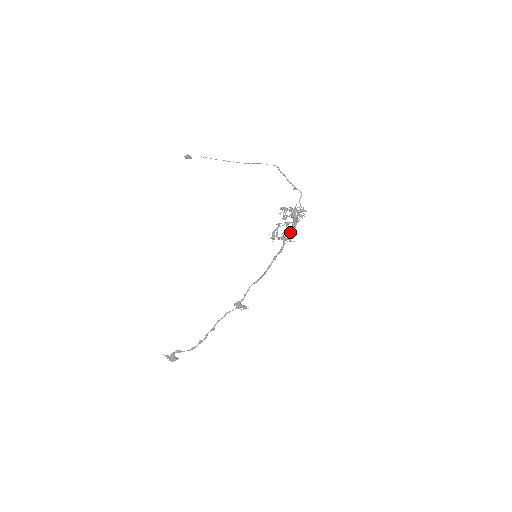
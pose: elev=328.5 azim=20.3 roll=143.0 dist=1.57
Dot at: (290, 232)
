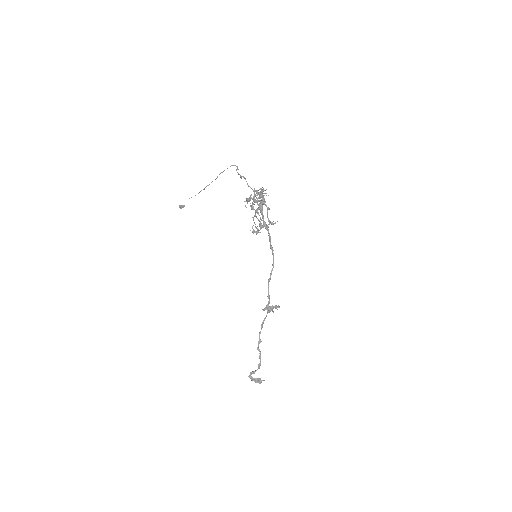
Dot at: (267, 216)
